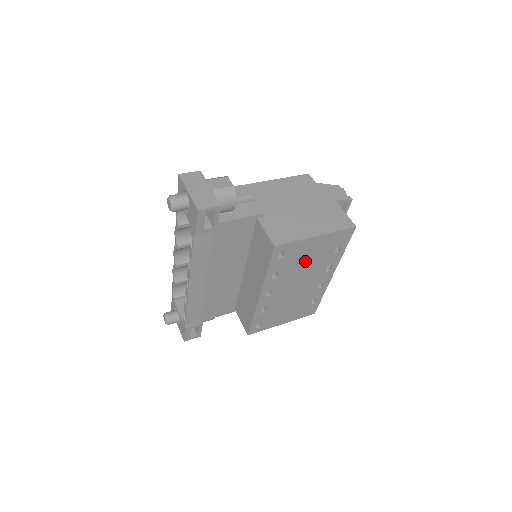
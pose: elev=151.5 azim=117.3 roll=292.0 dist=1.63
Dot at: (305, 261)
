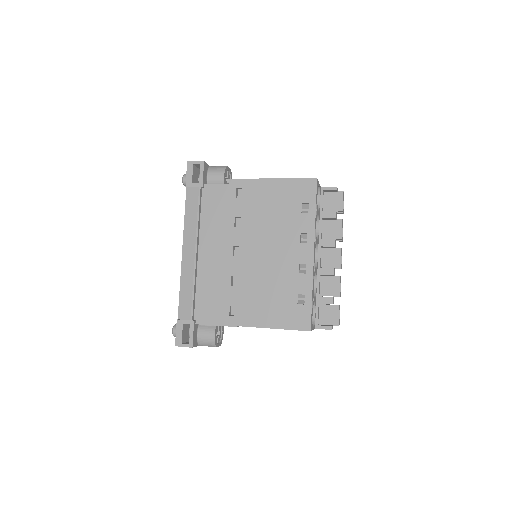
Dot at: (268, 213)
